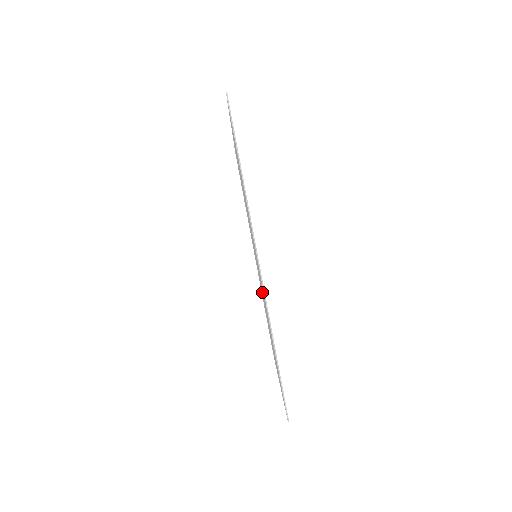
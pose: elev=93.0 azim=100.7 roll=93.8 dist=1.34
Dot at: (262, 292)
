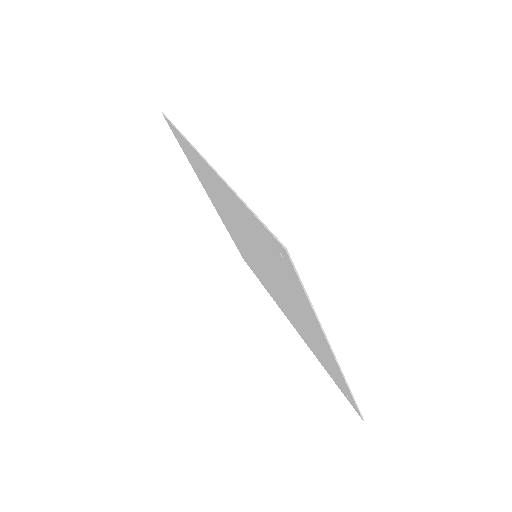
Dot at: (269, 271)
